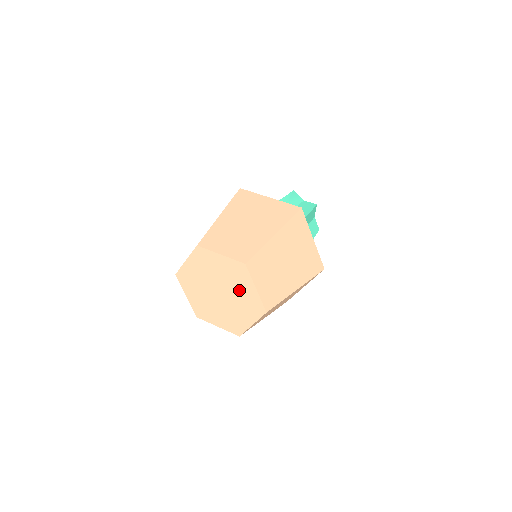
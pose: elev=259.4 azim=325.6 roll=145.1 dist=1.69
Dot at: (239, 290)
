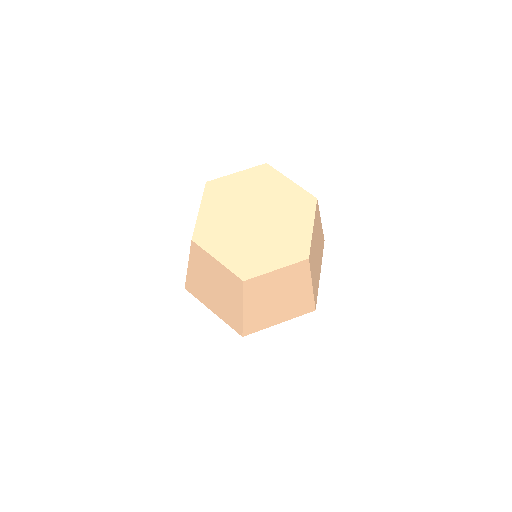
Dot at: (275, 197)
